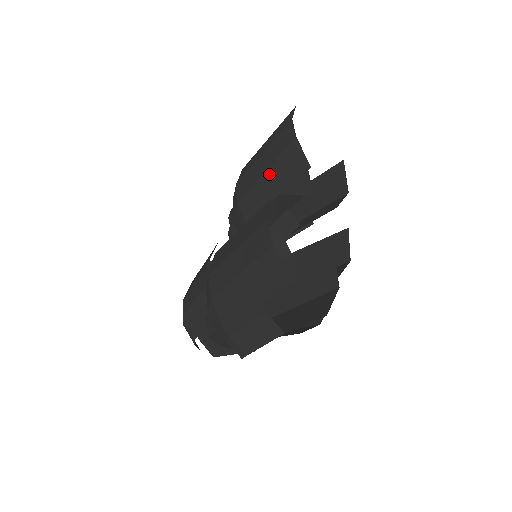
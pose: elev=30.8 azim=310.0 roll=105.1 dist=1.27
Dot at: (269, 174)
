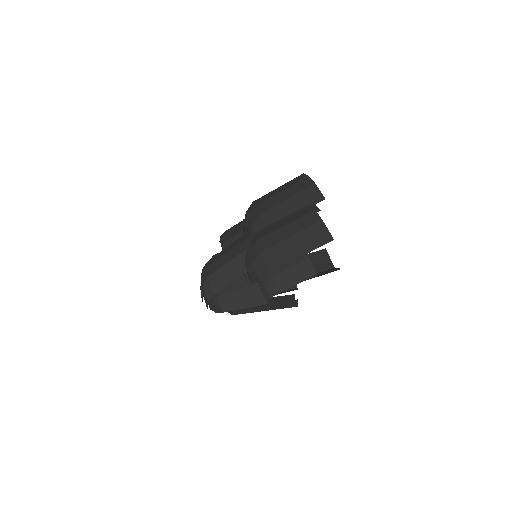
Dot at: (291, 200)
